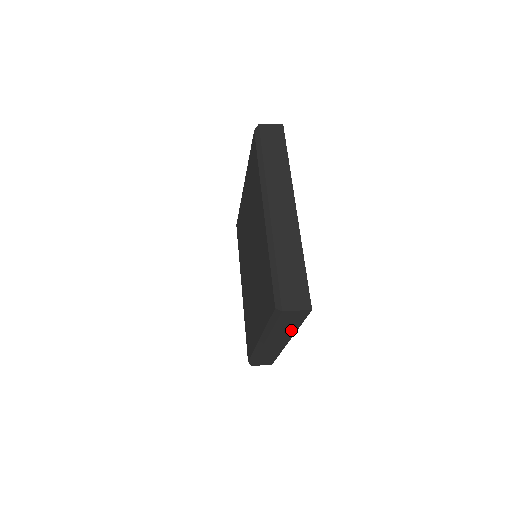
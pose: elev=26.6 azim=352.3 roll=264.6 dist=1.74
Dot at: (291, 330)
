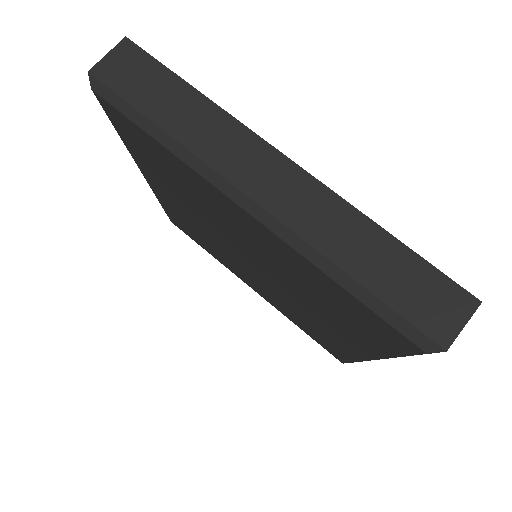
Dot at: occluded
